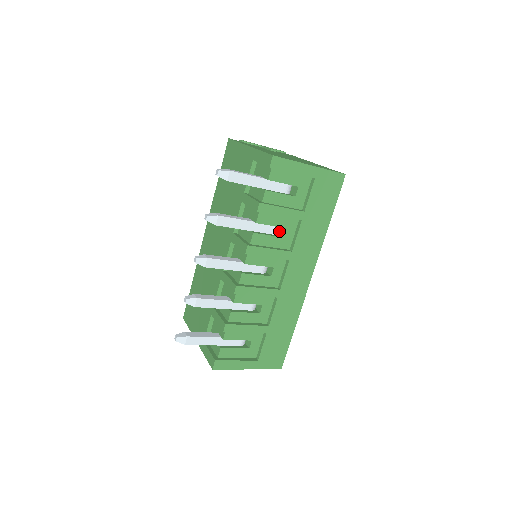
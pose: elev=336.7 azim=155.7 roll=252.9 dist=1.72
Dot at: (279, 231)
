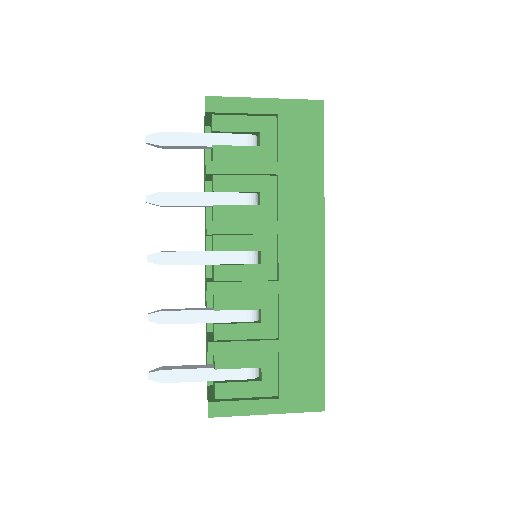
Dot at: (258, 202)
